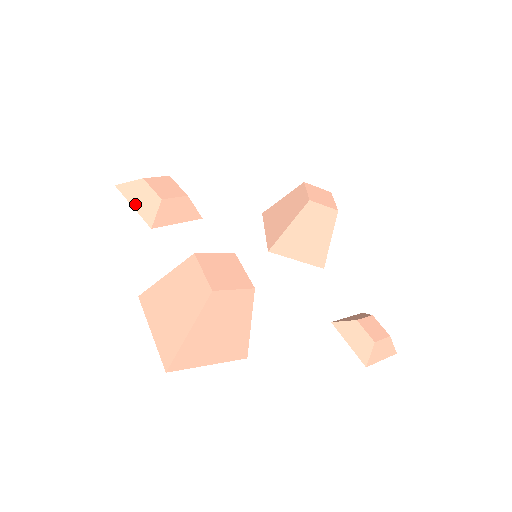
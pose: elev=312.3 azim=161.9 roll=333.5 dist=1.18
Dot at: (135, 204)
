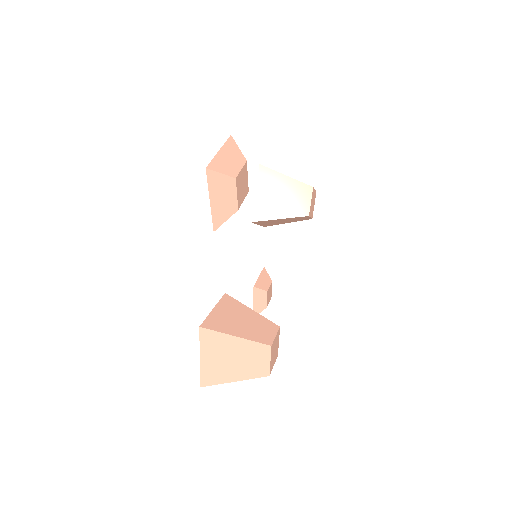
Dot at: (214, 201)
